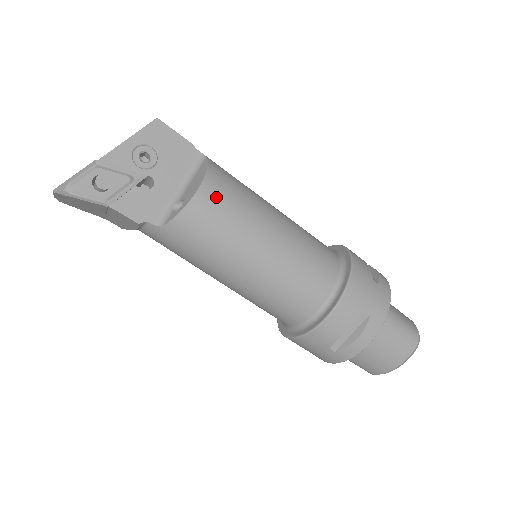
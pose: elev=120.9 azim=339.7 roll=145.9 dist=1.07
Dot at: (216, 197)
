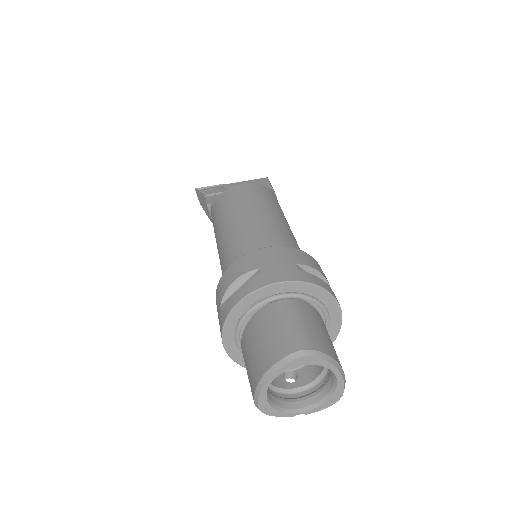
Dot at: (243, 190)
